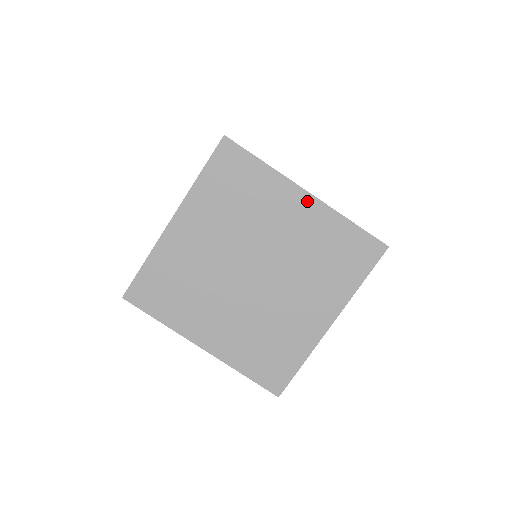
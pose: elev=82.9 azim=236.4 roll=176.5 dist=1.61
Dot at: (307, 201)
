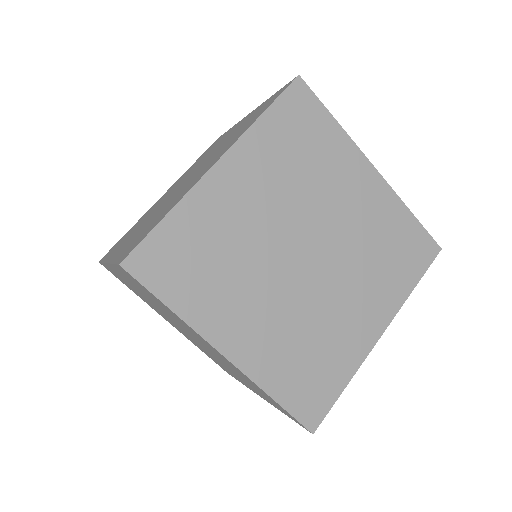
Dot at: (225, 359)
